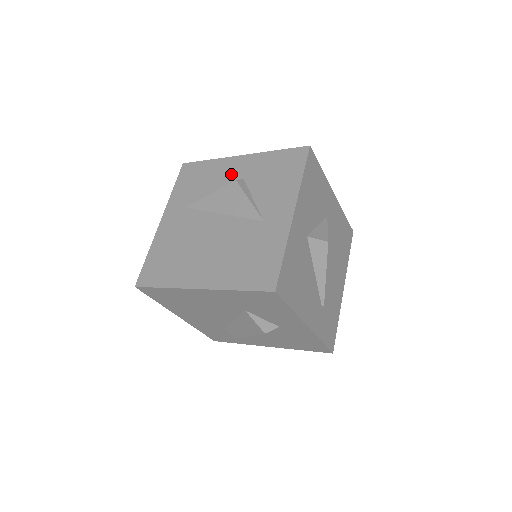
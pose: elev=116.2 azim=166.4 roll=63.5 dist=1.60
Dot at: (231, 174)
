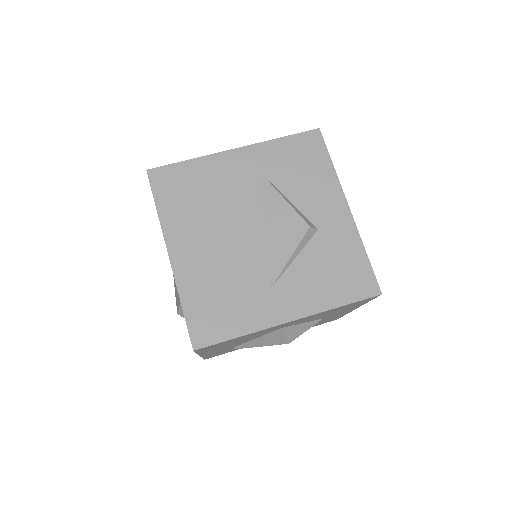
Dot at: (320, 209)
